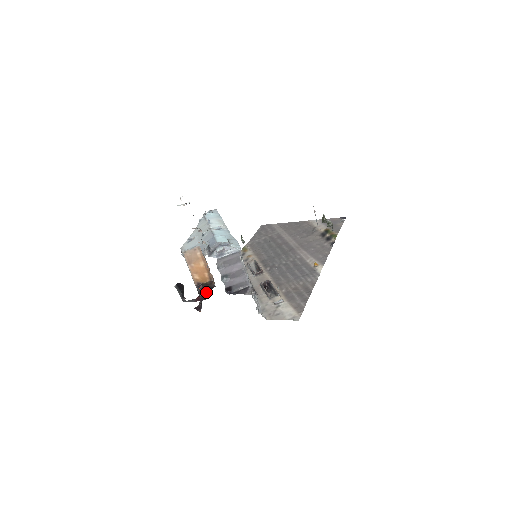
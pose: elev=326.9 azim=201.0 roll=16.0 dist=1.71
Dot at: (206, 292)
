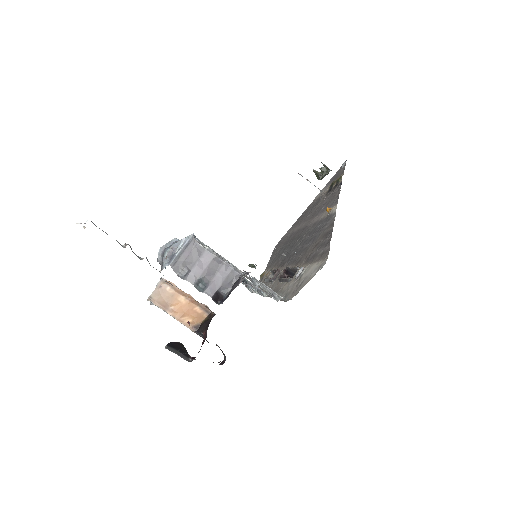
Dot at: (207, 329)
